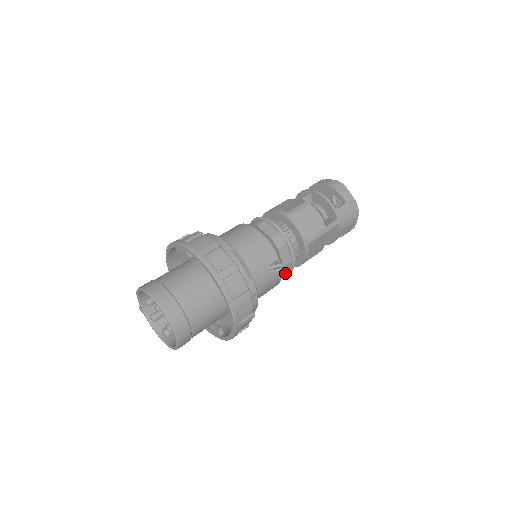
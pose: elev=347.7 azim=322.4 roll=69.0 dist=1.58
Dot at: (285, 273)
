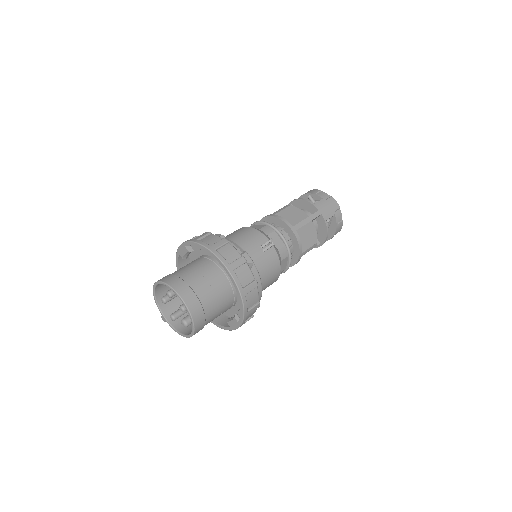
Dot at: (287, 264)
